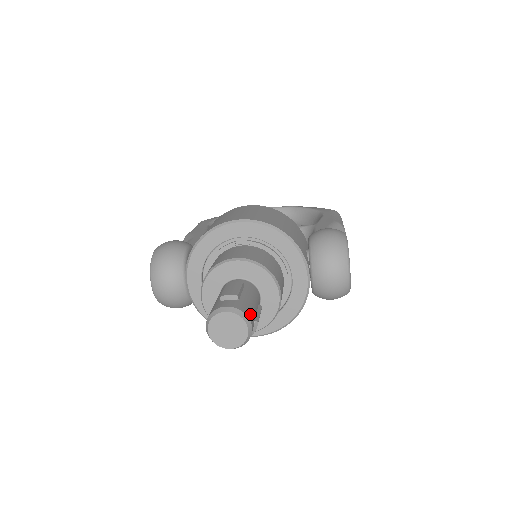
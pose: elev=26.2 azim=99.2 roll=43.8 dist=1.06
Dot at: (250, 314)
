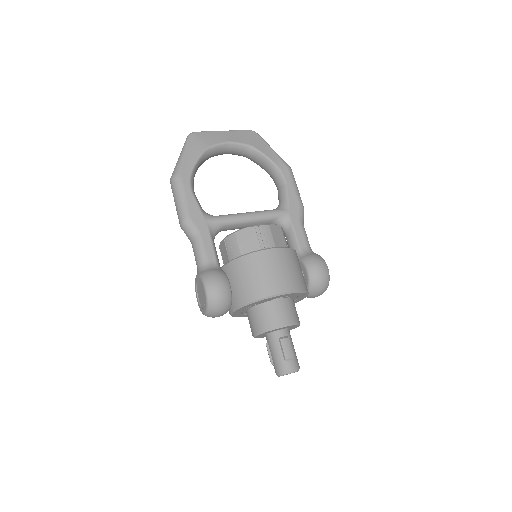
Dot at: (298, 363)
